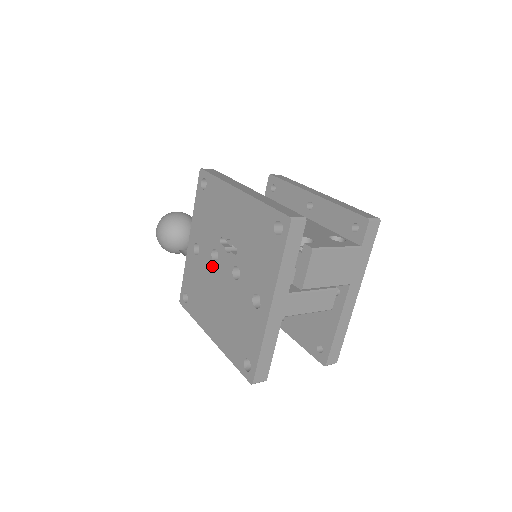
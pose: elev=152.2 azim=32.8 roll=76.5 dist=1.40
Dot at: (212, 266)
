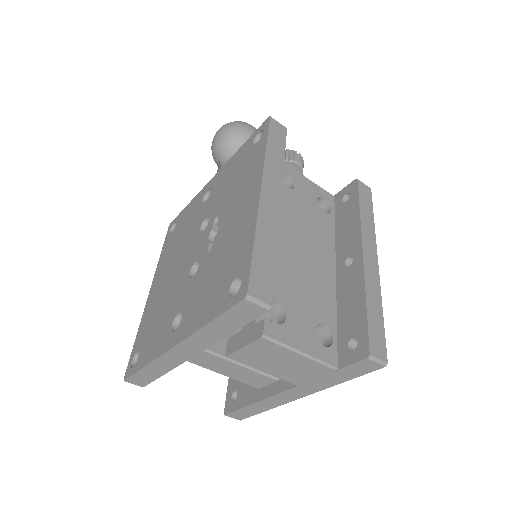
Dot at: (196, 232)
